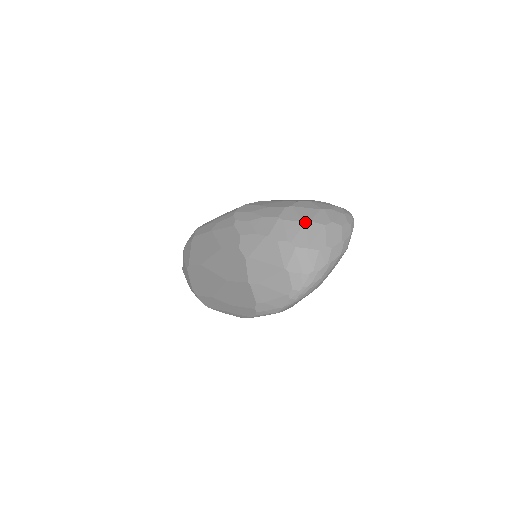
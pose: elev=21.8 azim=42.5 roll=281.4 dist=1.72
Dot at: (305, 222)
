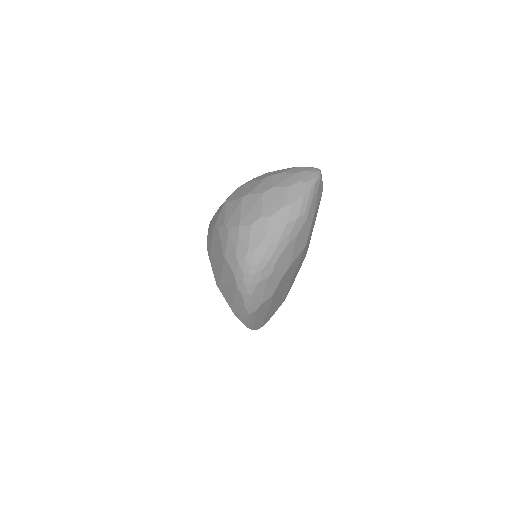
Dot at: (242, 197)
